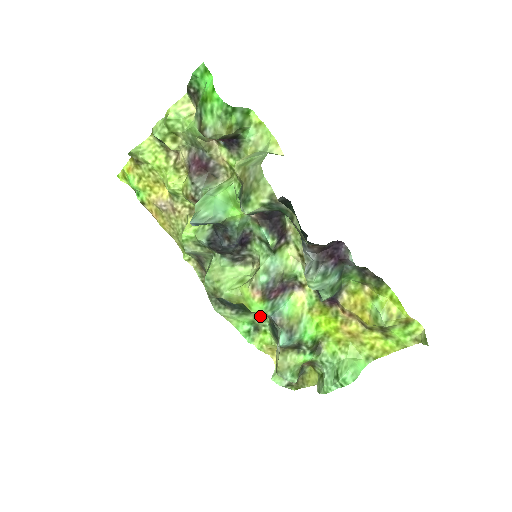
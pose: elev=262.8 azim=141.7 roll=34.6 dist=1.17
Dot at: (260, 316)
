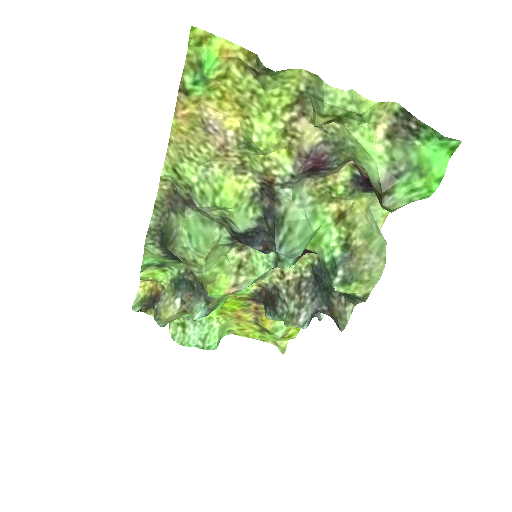
Dot at: (178, 263)
